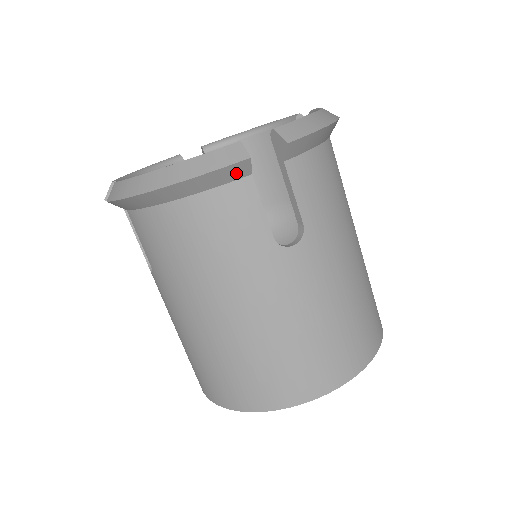
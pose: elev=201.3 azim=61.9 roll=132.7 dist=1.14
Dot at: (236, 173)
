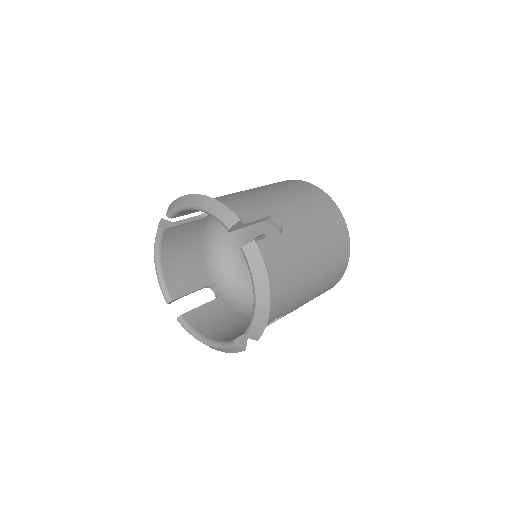
Dot at: occluded
